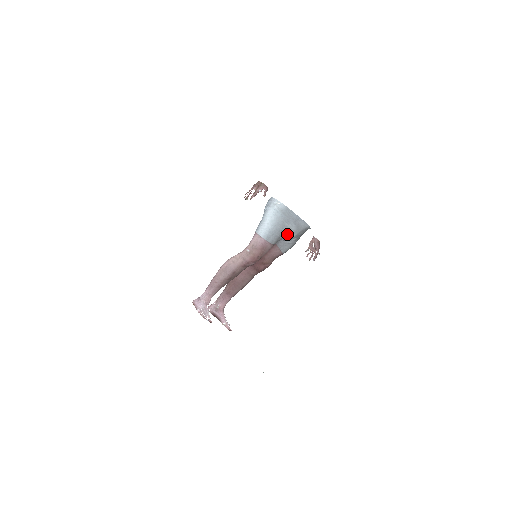
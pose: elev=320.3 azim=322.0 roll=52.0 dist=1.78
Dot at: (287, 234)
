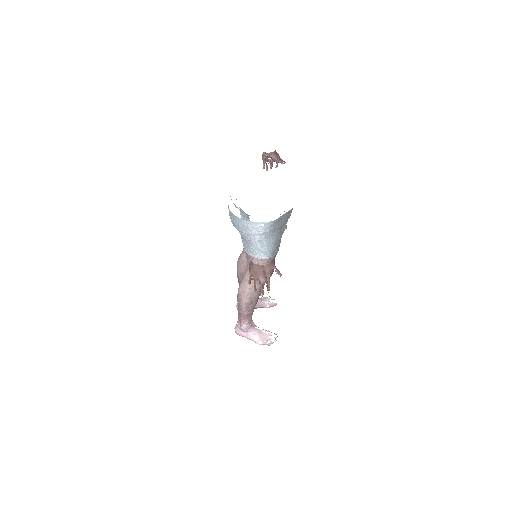
Dot at: occluded
